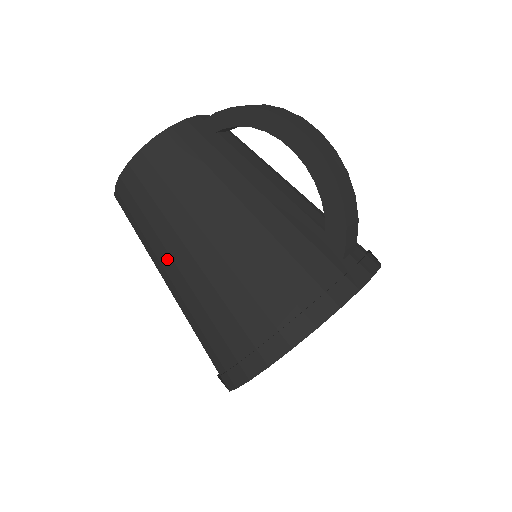
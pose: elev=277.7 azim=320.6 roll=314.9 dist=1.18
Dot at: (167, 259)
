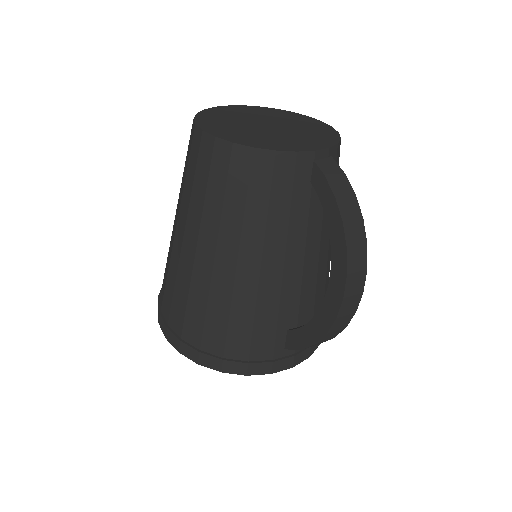
Dot at: (182, 225)
